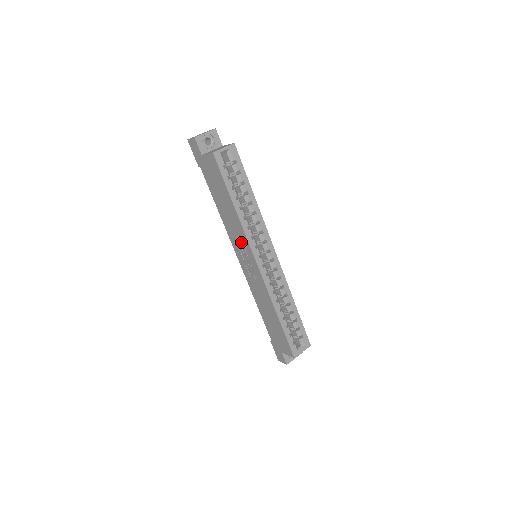
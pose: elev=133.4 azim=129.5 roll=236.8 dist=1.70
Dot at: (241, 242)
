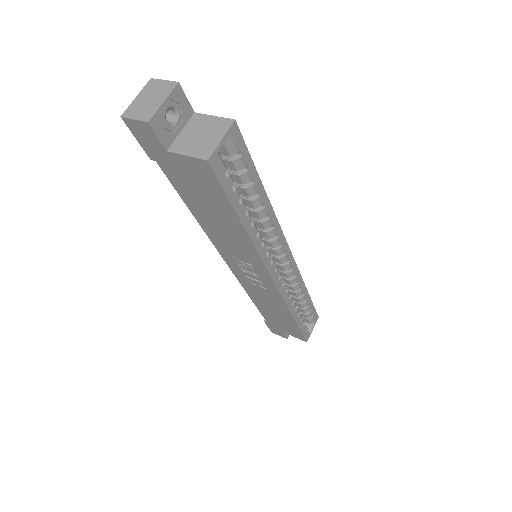
Dot at: (244, 257)
